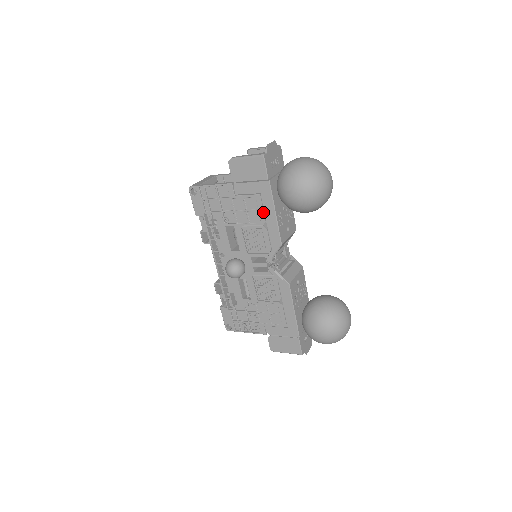
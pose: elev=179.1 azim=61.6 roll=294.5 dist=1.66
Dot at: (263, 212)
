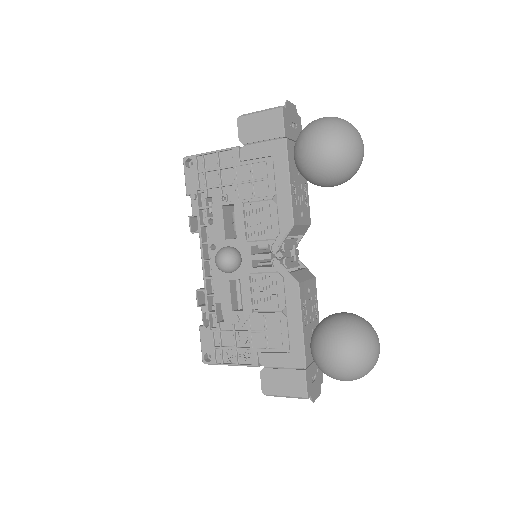
Dot at: (274, 180)
